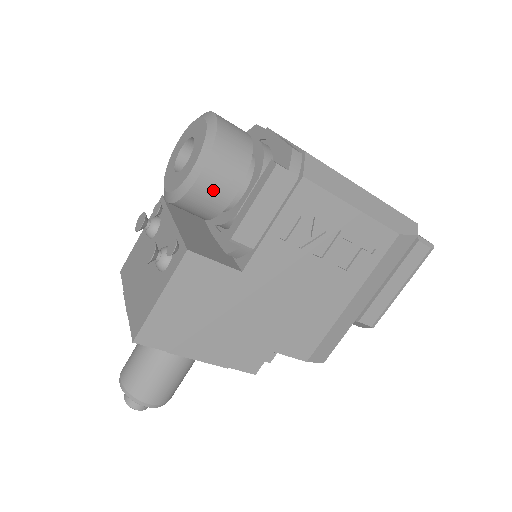
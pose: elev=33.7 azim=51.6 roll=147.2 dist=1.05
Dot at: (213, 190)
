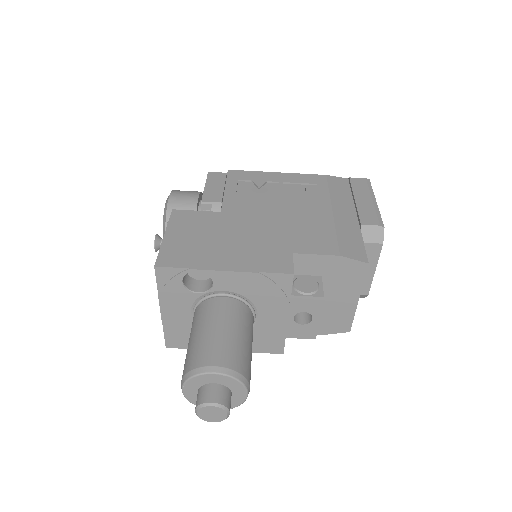
Dot at: (182, 200)
